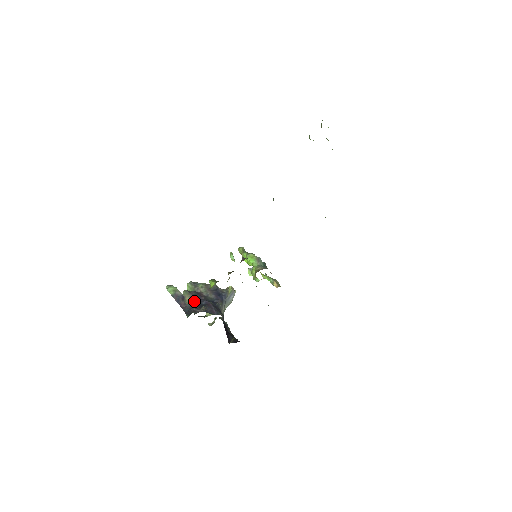
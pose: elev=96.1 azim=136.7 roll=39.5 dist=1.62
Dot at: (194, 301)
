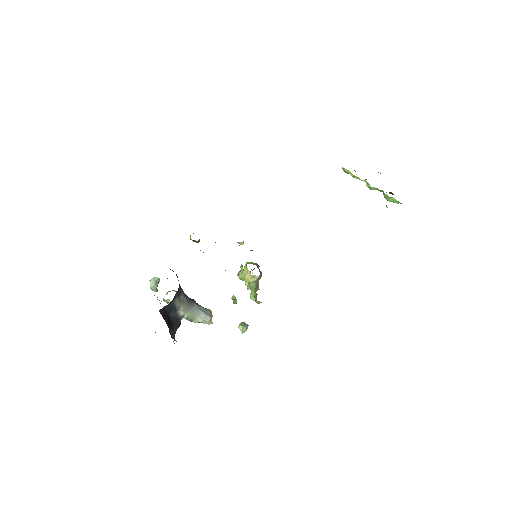
Dot at: occluded
